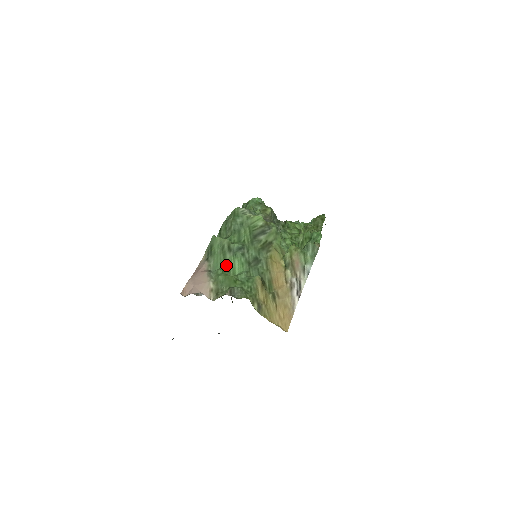
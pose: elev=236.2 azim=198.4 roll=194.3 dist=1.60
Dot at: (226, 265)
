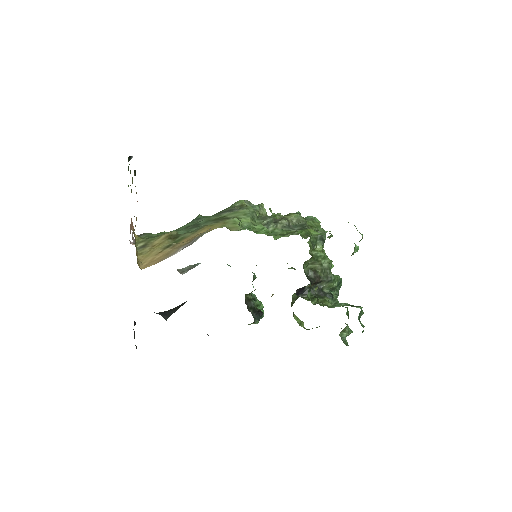
Dot at: occluded
